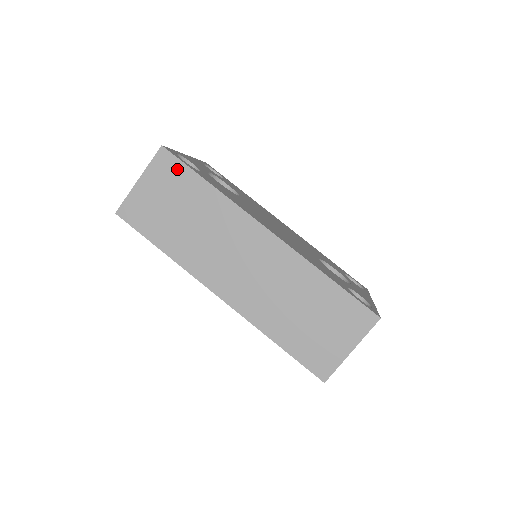
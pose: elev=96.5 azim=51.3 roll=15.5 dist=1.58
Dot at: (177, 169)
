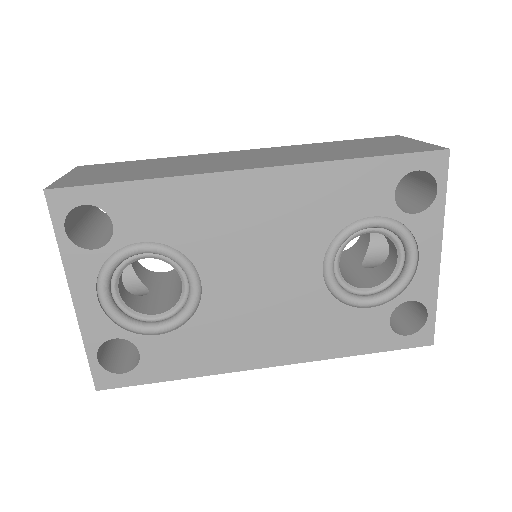
Dot at: (108, 165)
